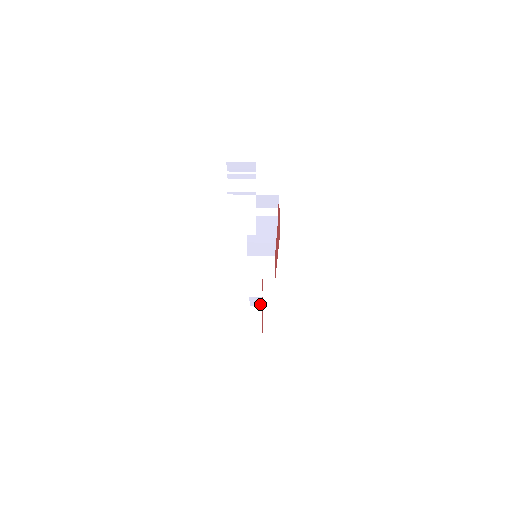
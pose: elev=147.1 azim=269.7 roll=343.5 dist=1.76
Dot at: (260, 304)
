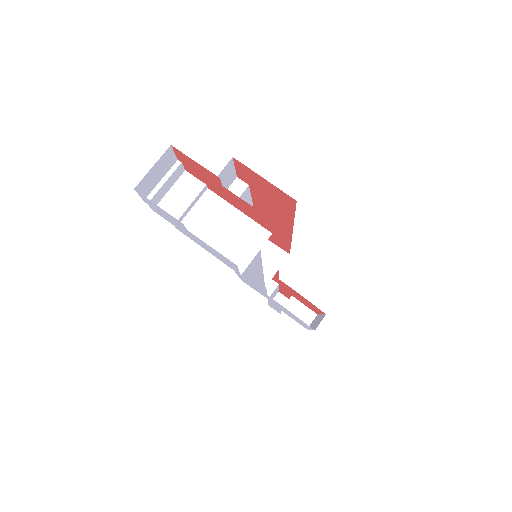
Dot at: (276, 292)
